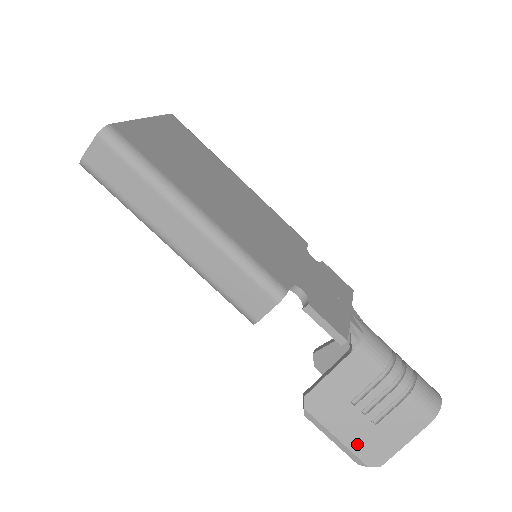
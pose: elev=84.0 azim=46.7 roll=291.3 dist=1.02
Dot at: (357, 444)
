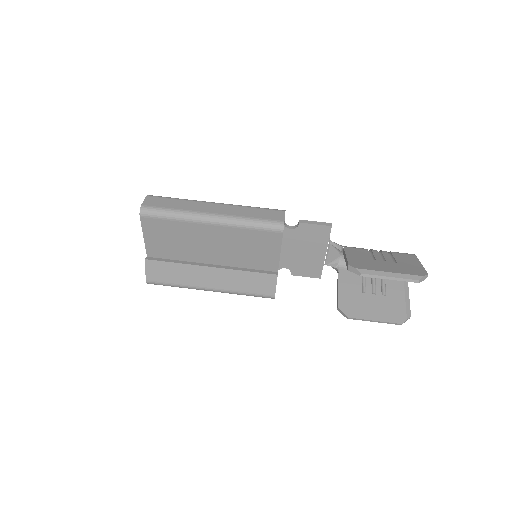
Dot at: (402, 271)
